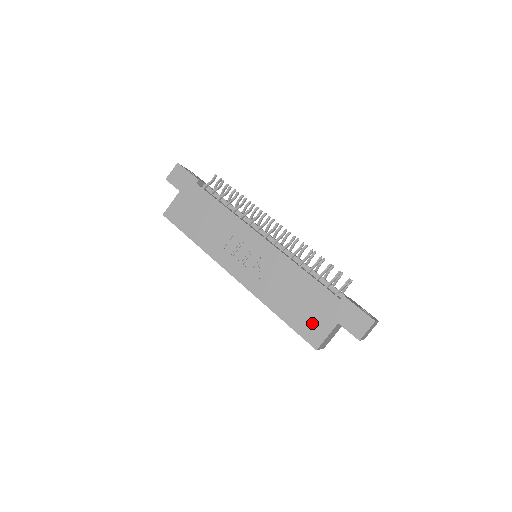
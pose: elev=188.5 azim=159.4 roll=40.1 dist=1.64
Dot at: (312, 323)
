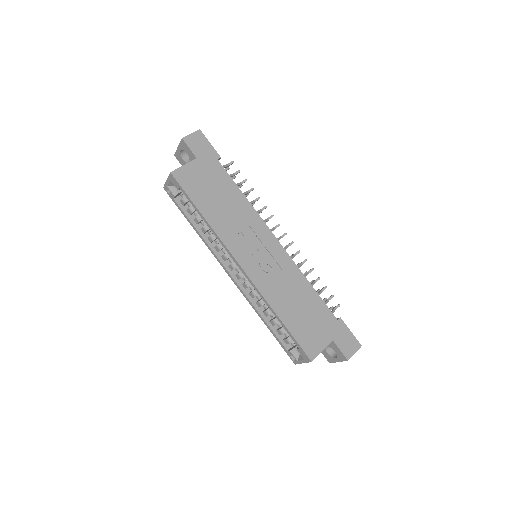
Dot at: (311, 335)
